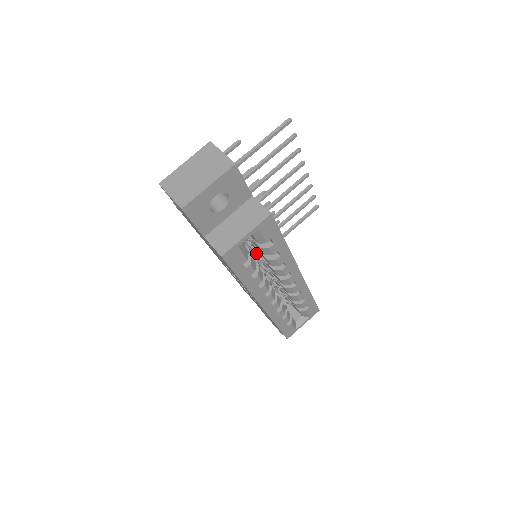
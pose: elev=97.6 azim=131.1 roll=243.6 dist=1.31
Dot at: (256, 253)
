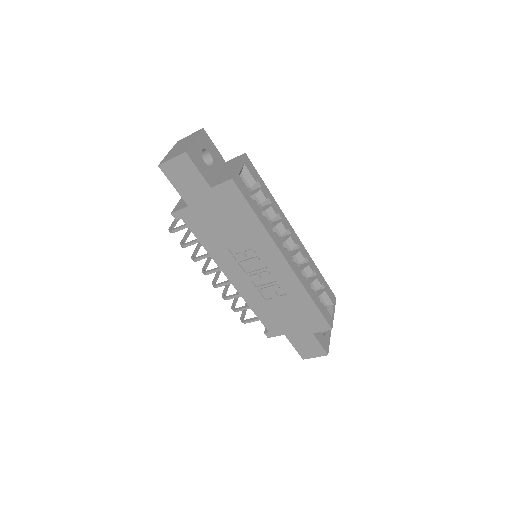
Dot at: occluded
